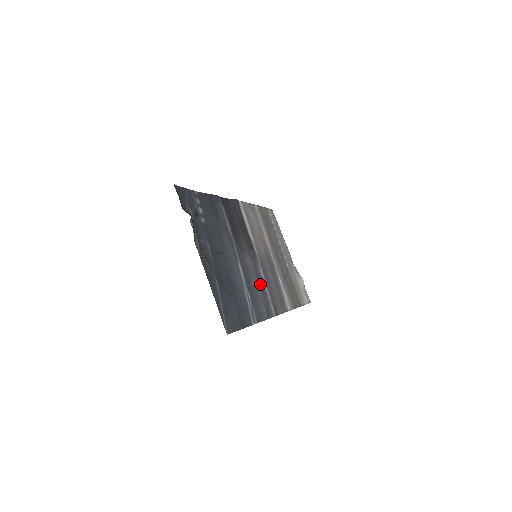
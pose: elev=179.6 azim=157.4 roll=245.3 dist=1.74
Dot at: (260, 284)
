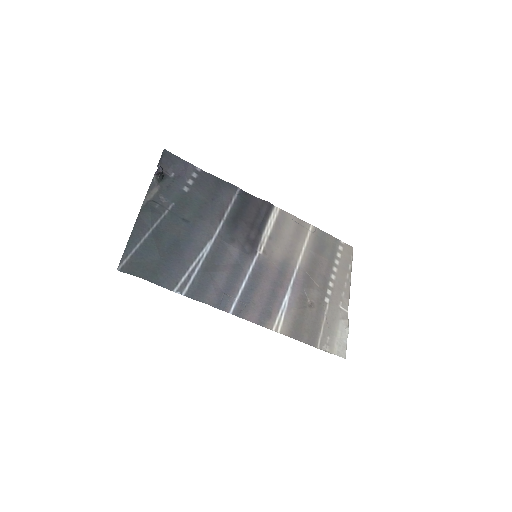
Dot at: (233, 276)
